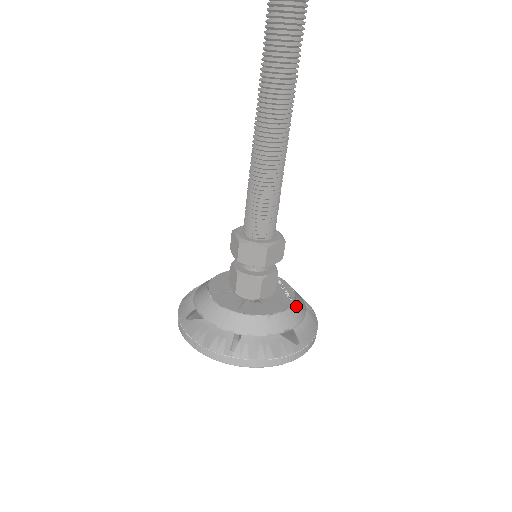
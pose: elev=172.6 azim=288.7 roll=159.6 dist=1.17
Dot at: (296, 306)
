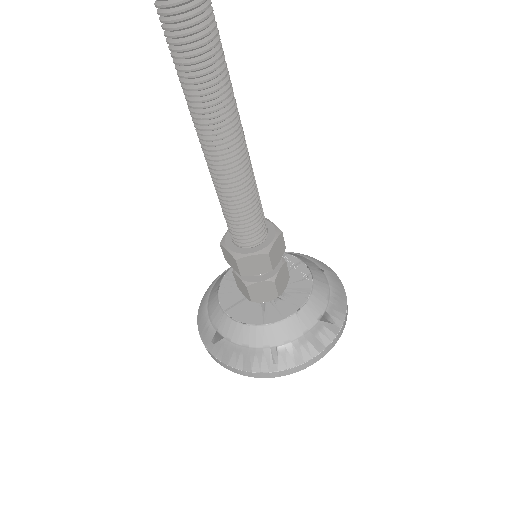
Dot at: (317, 284)
